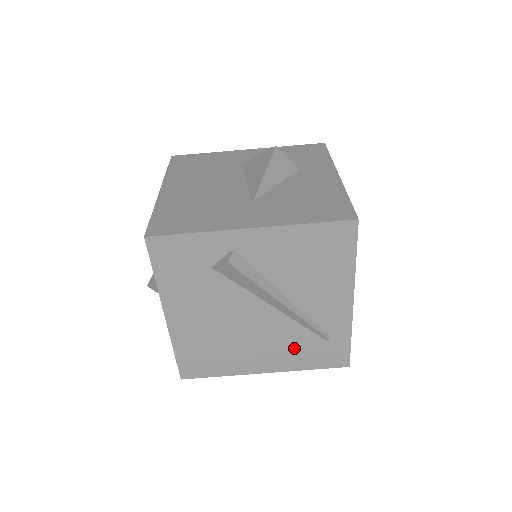
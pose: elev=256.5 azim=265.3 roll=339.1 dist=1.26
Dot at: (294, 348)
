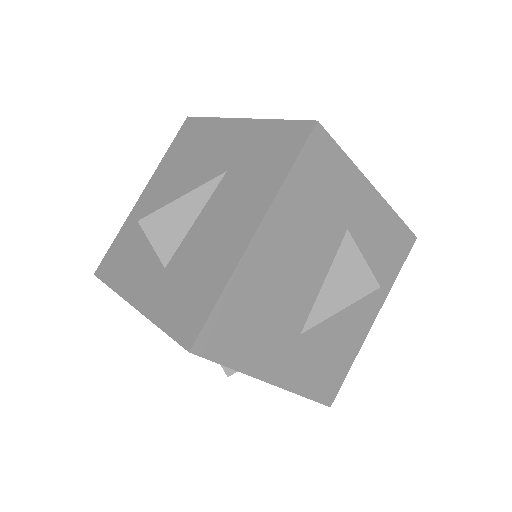
Dot at: occluded
